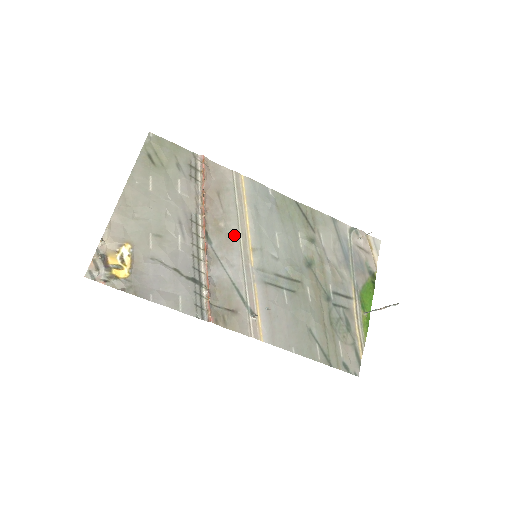
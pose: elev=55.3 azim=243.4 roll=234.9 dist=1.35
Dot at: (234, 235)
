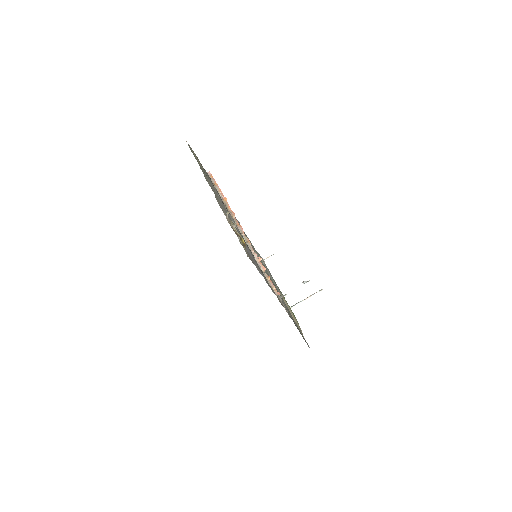
Dot at: occluded
